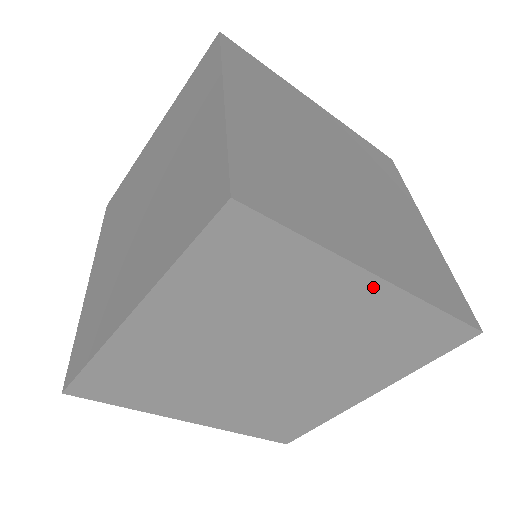
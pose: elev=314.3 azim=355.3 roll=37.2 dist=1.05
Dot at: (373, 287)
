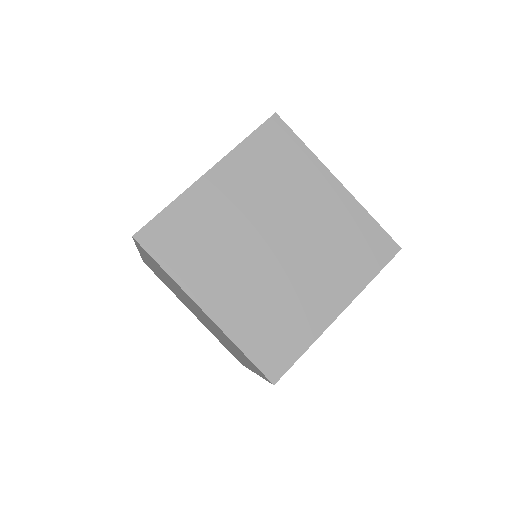
Dot at: (204, 313)
